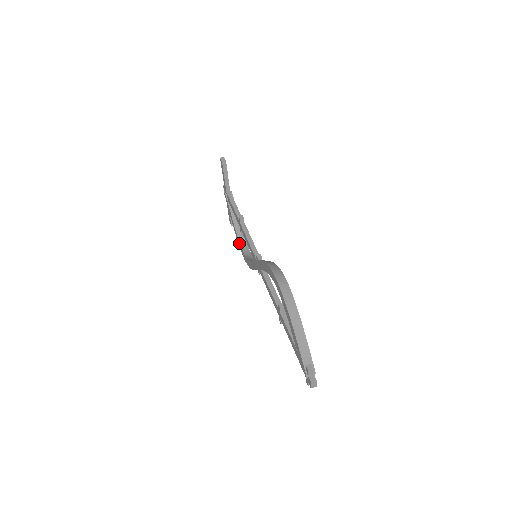
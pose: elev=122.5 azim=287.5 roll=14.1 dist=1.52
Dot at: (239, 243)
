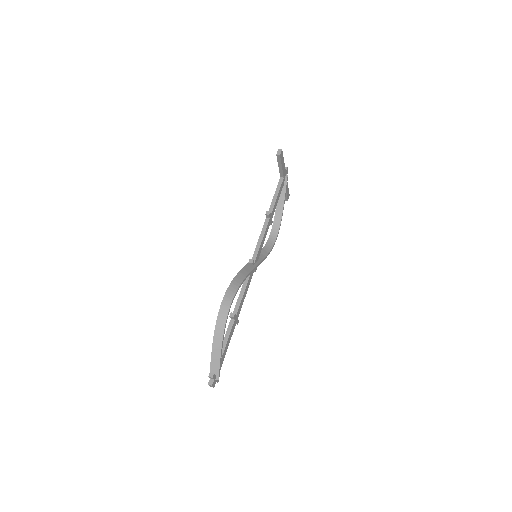
Dot at: (273, 225)
